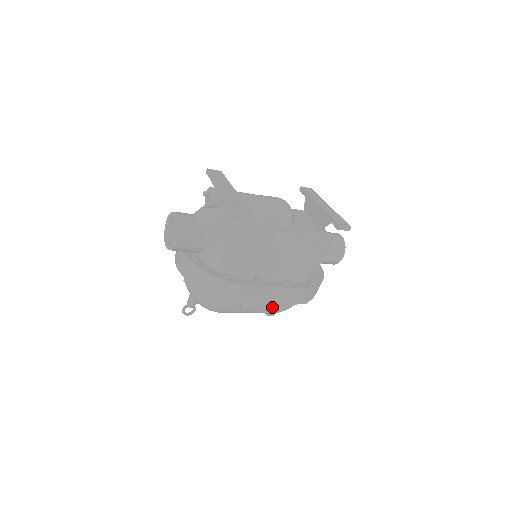
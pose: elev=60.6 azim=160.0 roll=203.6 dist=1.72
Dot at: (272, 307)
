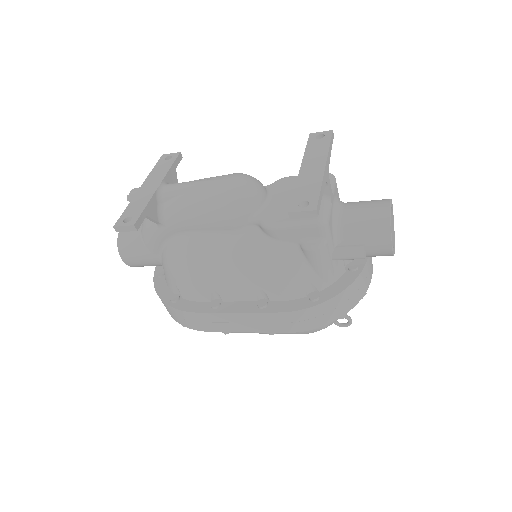
Dot at: occluded
